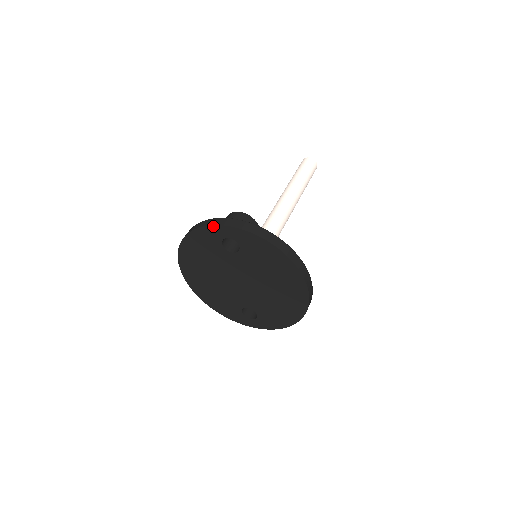
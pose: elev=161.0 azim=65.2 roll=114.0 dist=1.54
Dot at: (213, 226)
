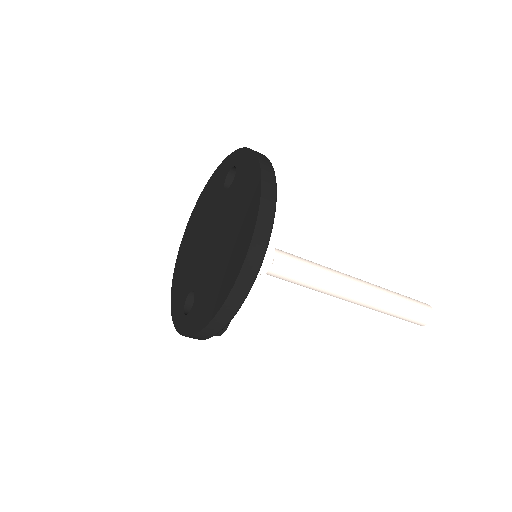
Dot at: (232, 154)
